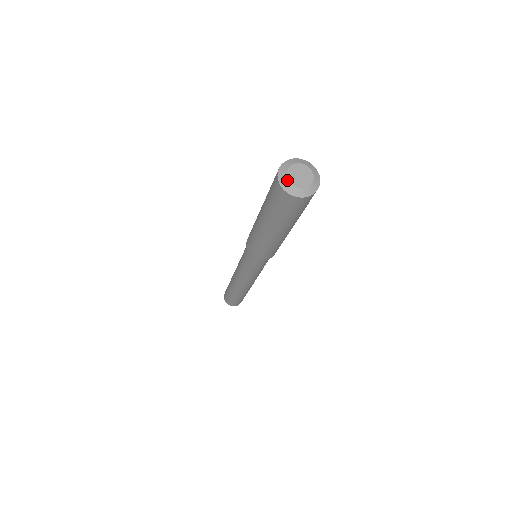
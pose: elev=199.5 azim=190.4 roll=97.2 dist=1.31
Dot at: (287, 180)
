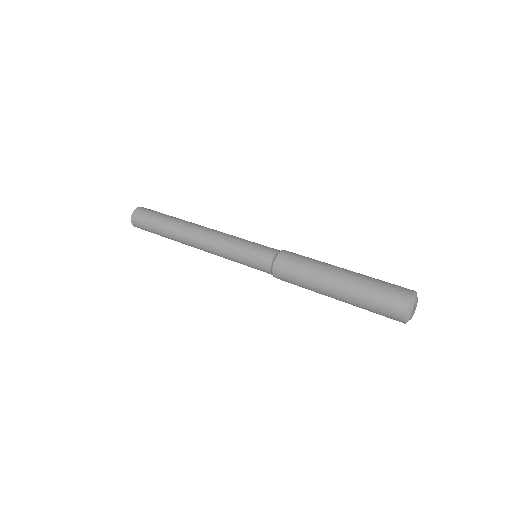
Dot at: (410, 319)
